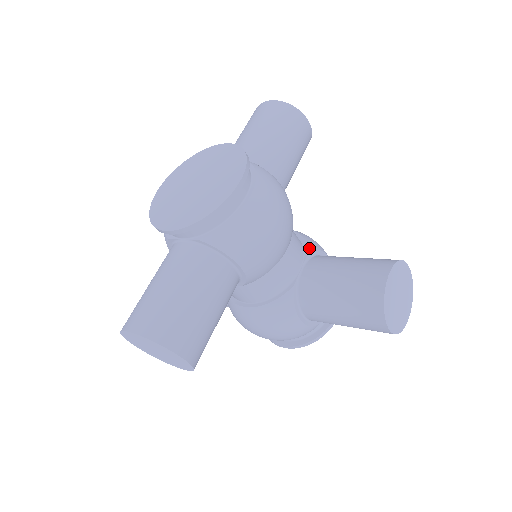
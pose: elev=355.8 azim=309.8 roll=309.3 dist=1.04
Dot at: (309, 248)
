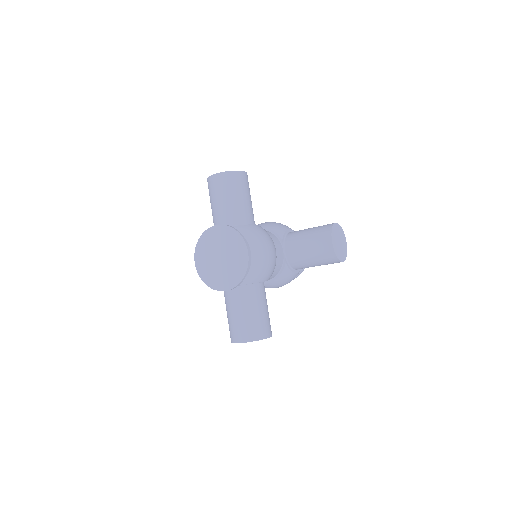
Dot at: (281, 237)
